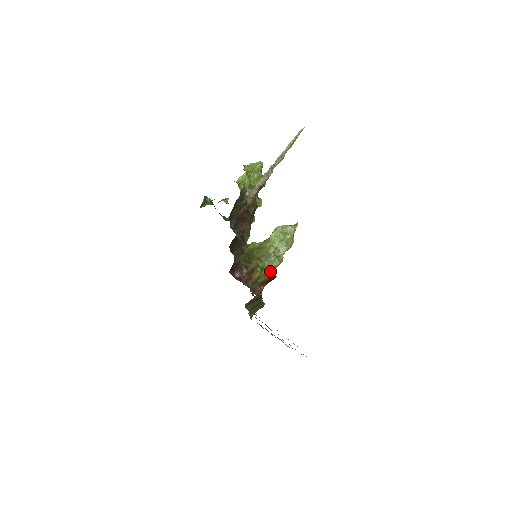
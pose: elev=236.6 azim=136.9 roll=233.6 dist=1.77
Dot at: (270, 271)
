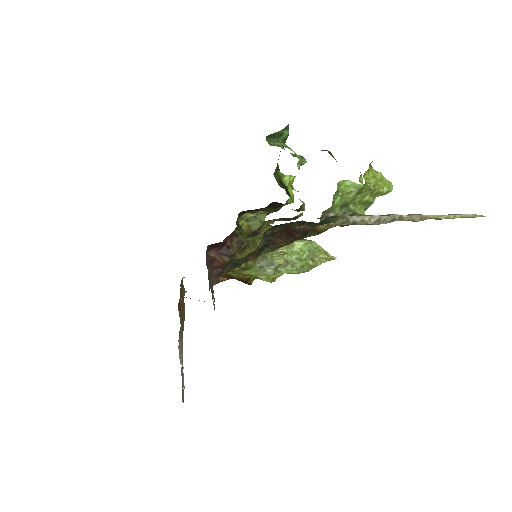
Dot at: (252, 275)
